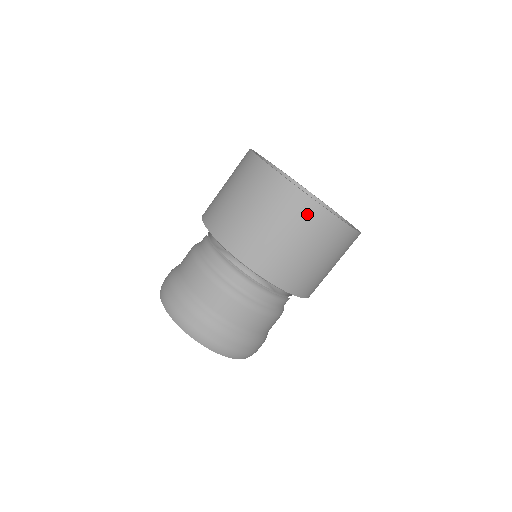
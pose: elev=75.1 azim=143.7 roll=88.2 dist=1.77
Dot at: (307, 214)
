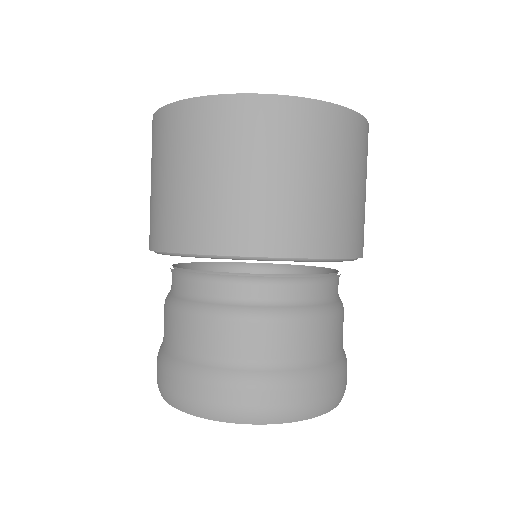
Dot at: (160, 131)
